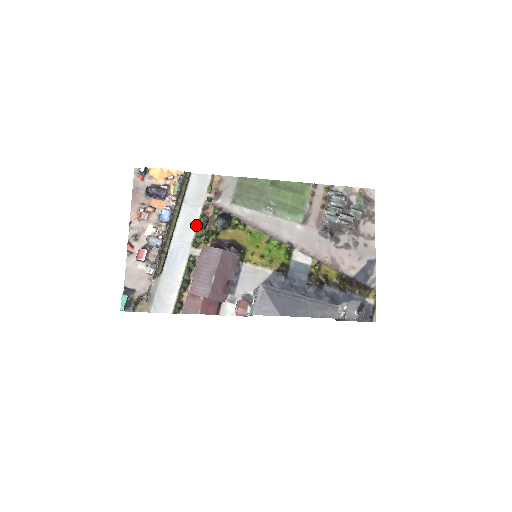
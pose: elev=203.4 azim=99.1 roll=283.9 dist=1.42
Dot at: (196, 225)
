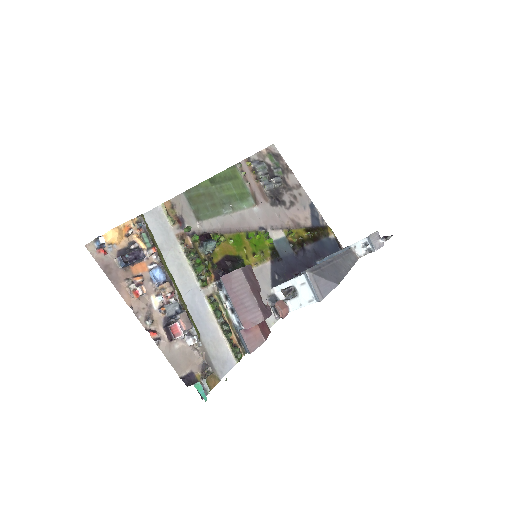
Dot at: (188, 265)
